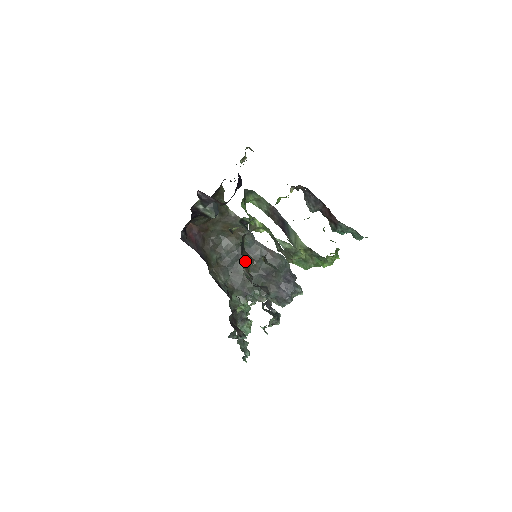
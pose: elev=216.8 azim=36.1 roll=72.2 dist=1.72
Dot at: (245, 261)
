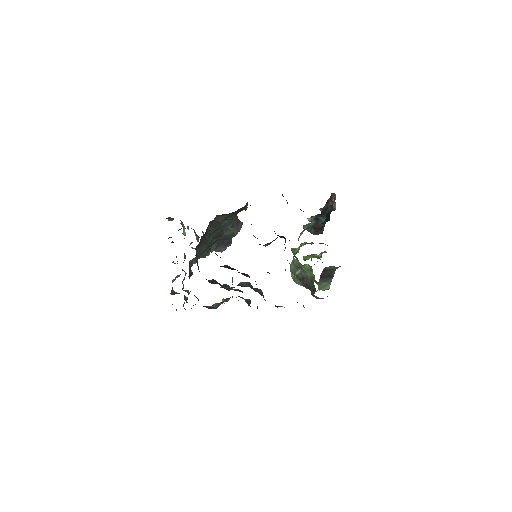
Dot at: occluded
